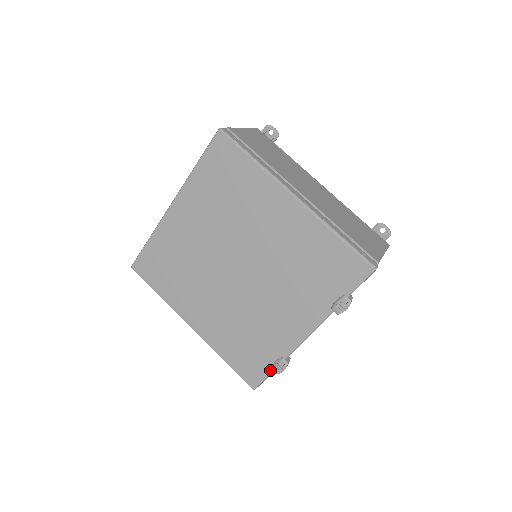
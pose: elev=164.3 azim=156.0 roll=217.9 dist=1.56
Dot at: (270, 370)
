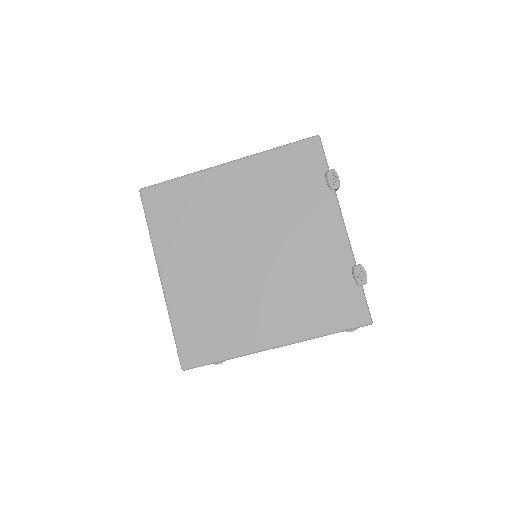
Dot at: (359, 289)
